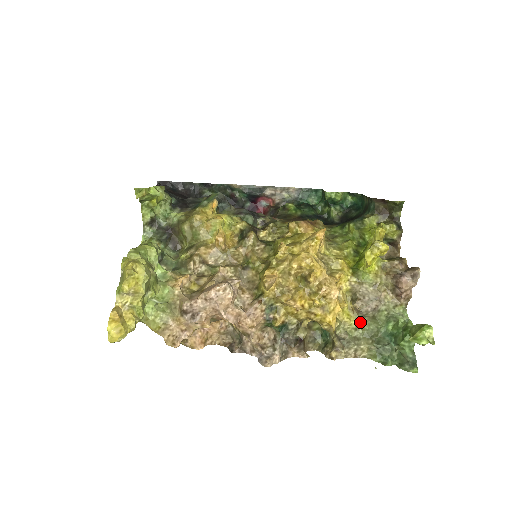
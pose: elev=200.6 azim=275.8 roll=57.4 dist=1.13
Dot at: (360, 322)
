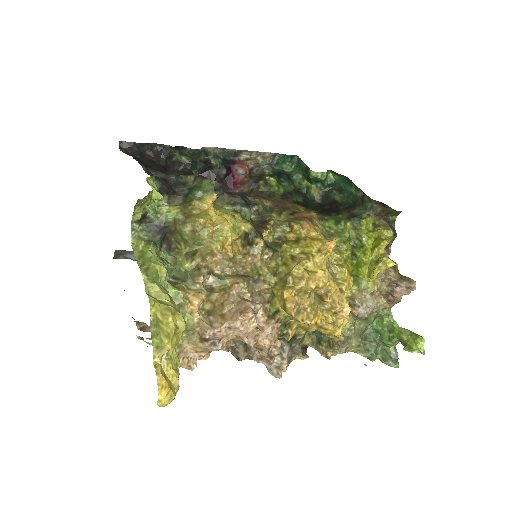
Dot at: (354, 323)
